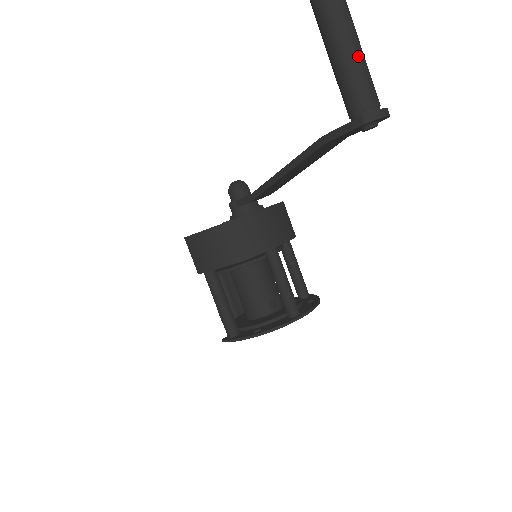
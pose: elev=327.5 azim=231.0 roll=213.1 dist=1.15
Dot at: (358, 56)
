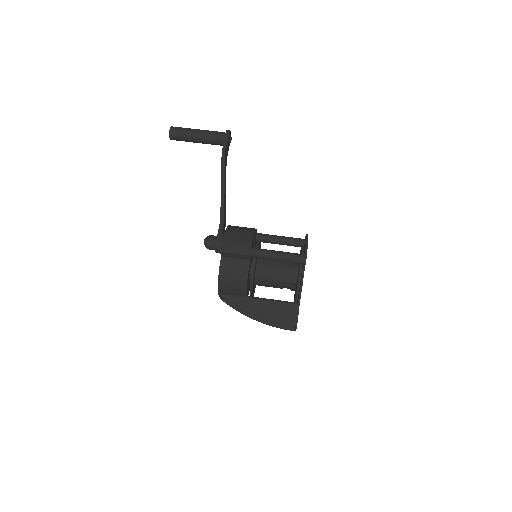
Dot at: occluded
